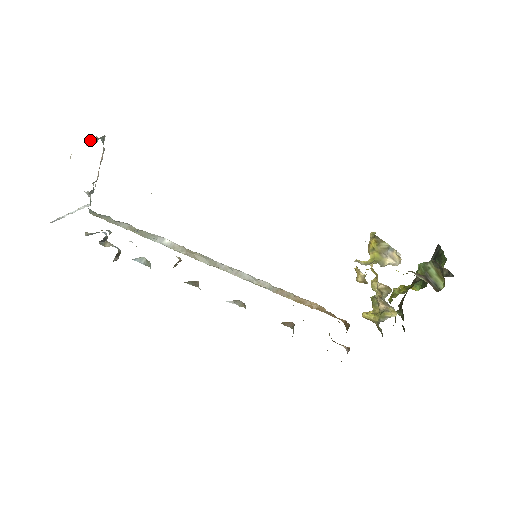
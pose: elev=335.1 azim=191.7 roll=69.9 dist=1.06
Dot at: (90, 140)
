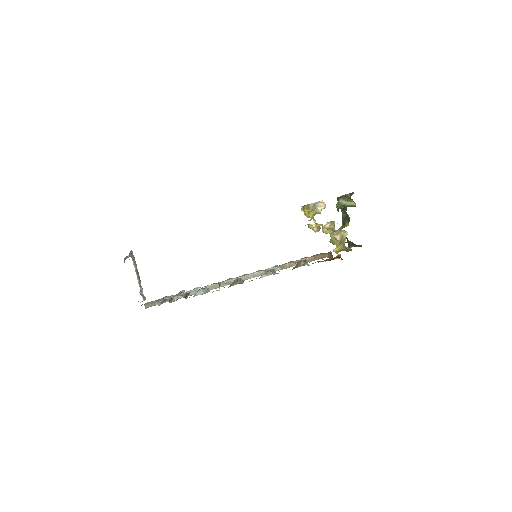
Dot at: (124, 259)
